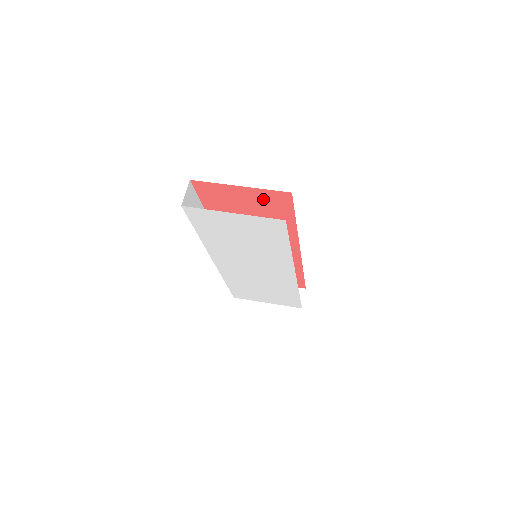
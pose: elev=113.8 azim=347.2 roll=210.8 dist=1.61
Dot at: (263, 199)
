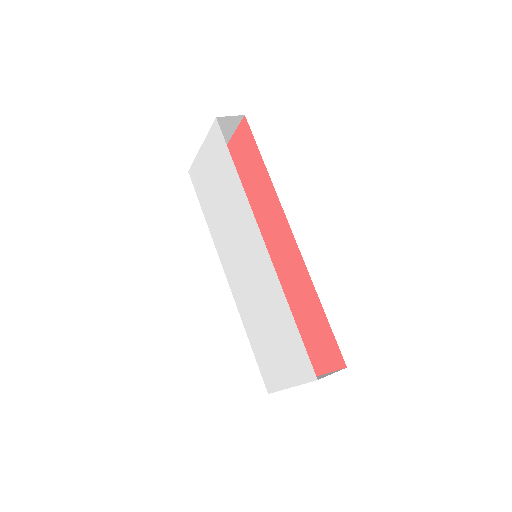
Dot at: (240, 149)
